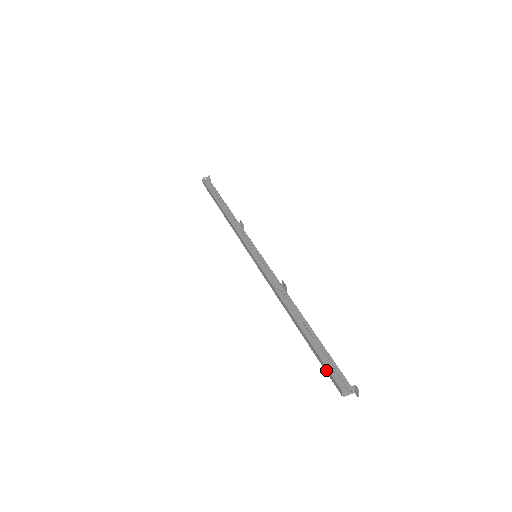
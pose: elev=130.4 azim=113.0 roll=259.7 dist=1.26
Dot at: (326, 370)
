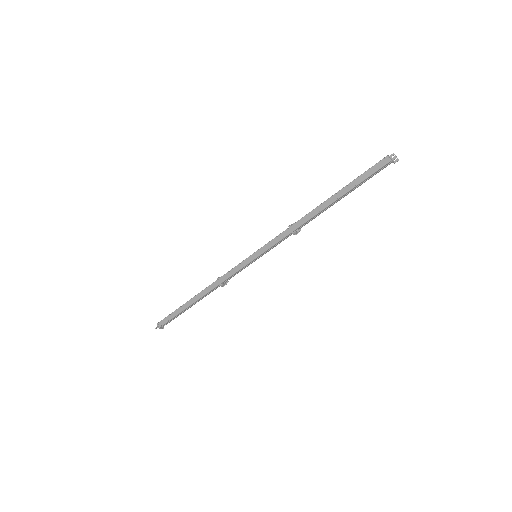
Dot at: (368, 174)
